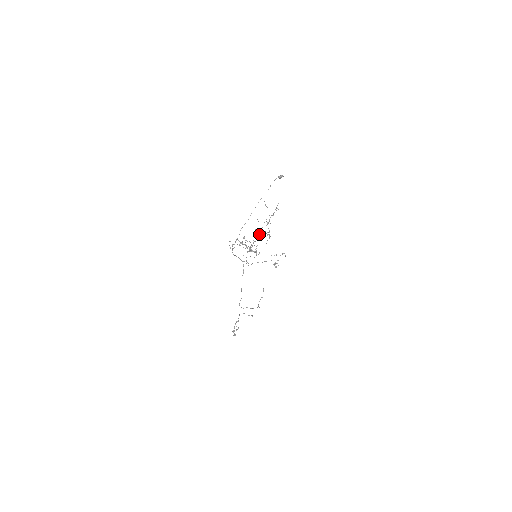
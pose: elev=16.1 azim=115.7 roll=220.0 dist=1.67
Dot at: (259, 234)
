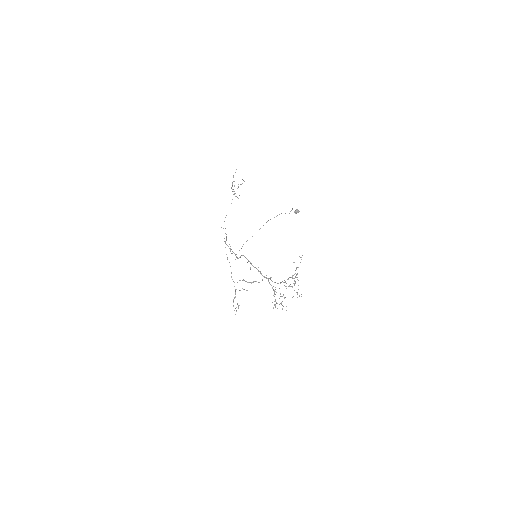
Dot at: occluded
